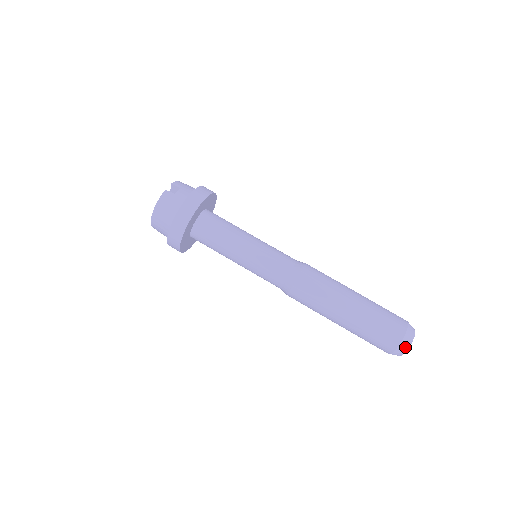
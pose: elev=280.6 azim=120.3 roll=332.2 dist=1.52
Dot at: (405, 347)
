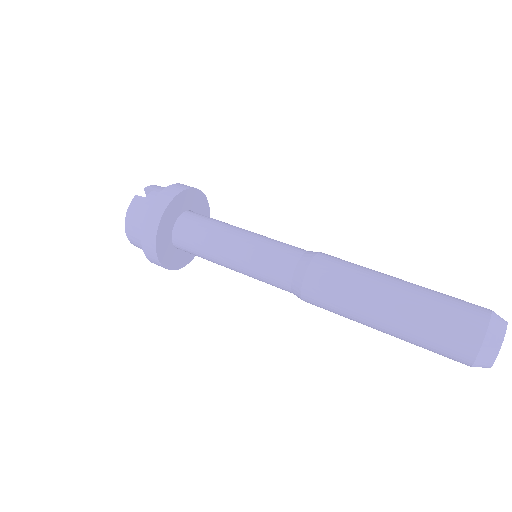
Dot at: (492, 350)
